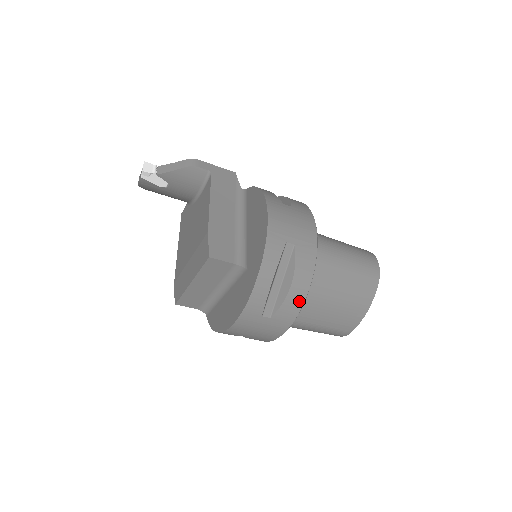
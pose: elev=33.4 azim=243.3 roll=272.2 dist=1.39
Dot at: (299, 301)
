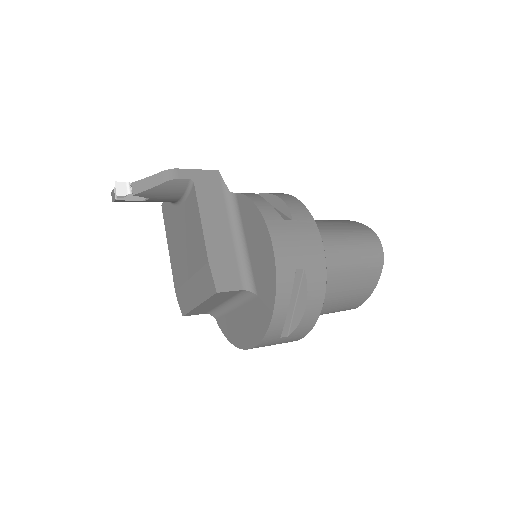
Dot at: (314, 317)
